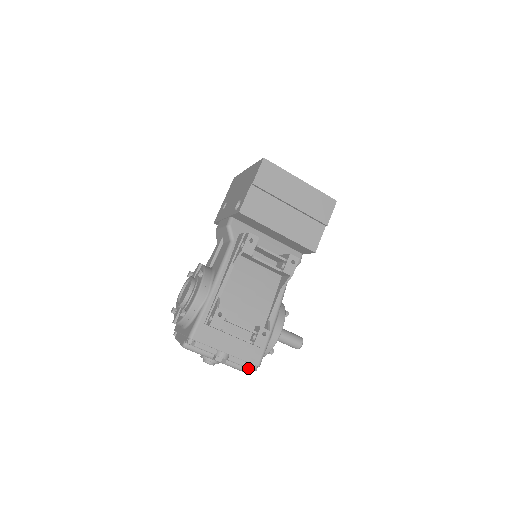
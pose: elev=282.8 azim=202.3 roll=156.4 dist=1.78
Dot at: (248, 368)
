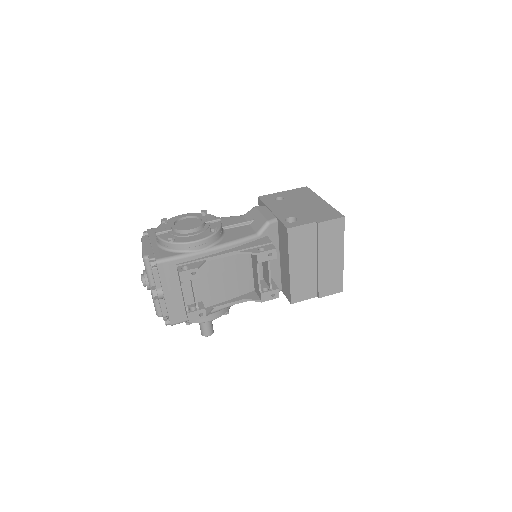
Dot at: (163, 317)
